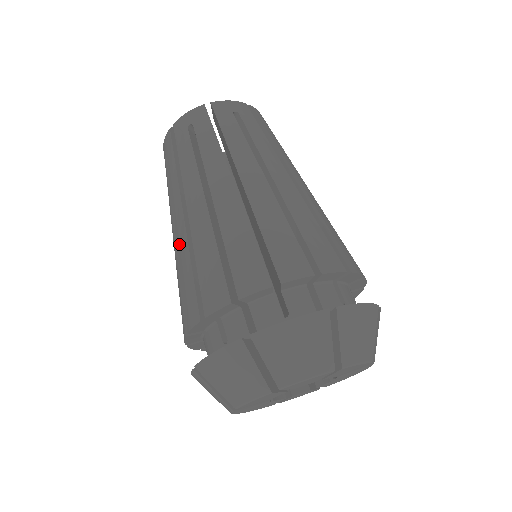
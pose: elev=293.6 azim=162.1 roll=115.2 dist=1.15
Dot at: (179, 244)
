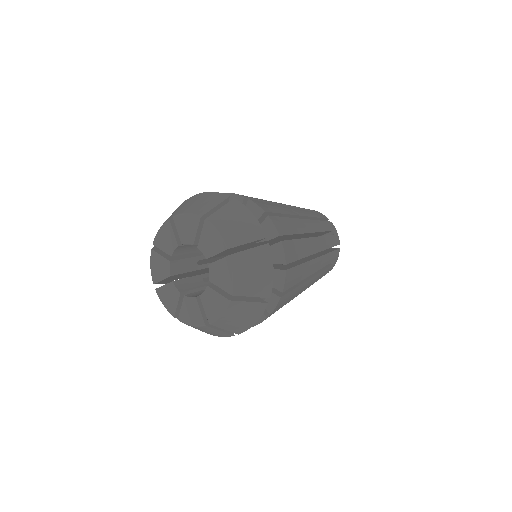
Dot at: occluded
